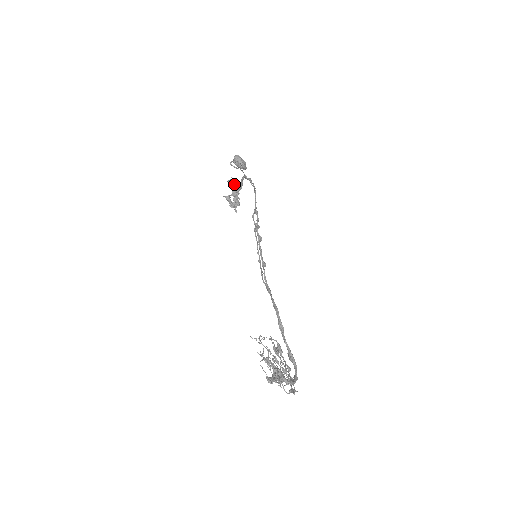
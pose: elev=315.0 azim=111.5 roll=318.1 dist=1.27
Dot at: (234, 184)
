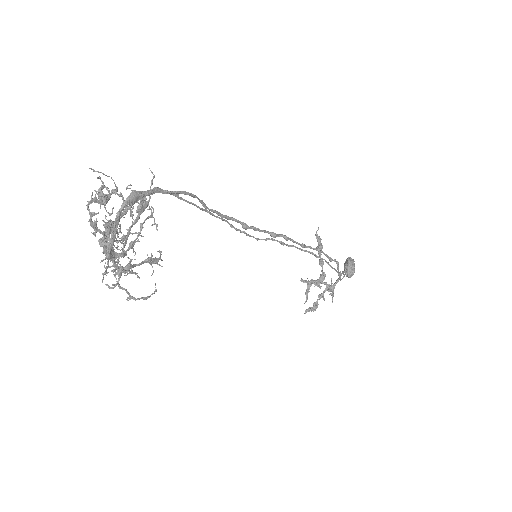
Dot at: (319, 242)
